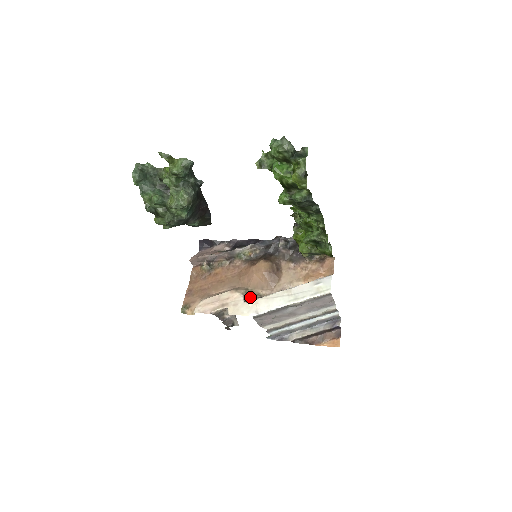
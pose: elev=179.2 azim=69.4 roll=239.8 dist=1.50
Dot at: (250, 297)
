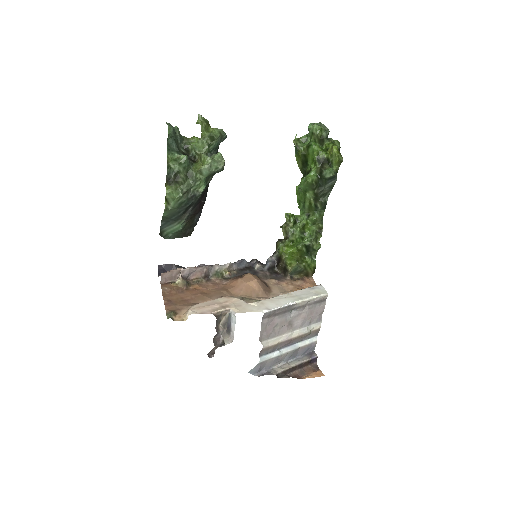
Dot at: (249, 302)
